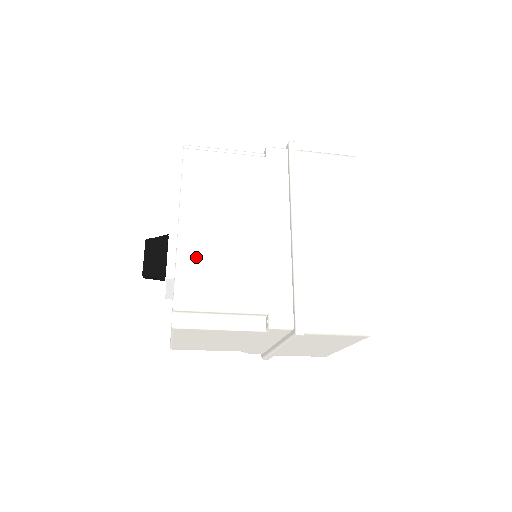
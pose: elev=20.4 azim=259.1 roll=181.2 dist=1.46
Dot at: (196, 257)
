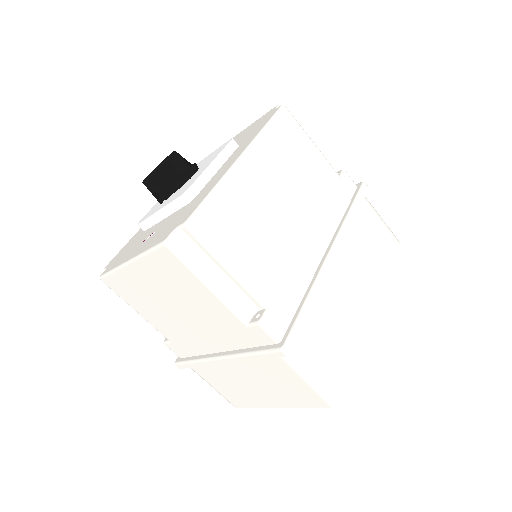
Dot at: (238, 197)
